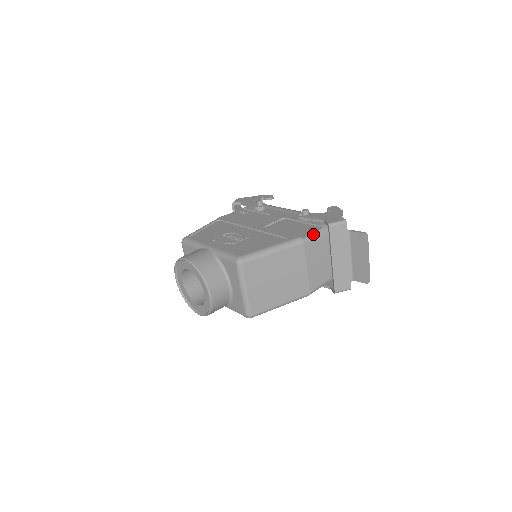
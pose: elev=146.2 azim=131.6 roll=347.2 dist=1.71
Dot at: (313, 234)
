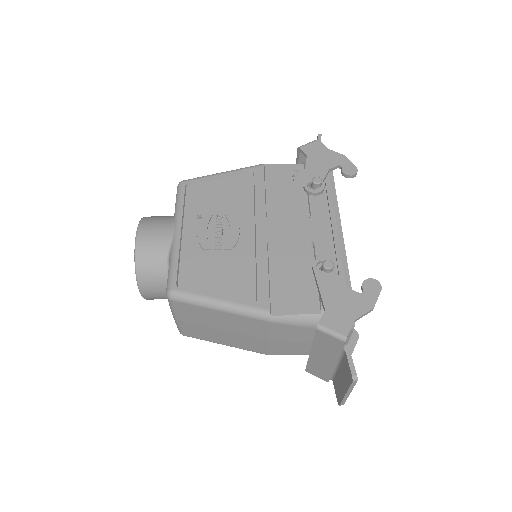
Dot at: (295, 317)
